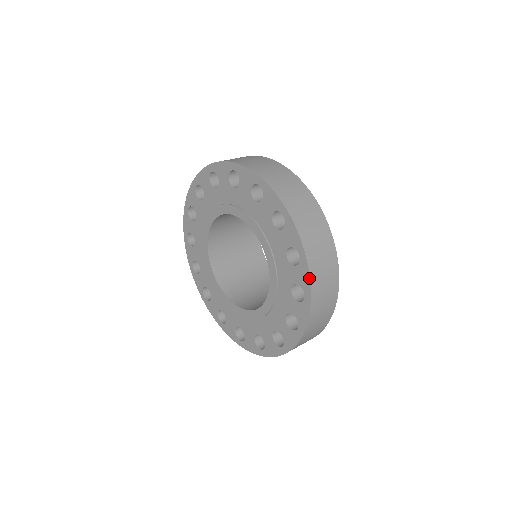
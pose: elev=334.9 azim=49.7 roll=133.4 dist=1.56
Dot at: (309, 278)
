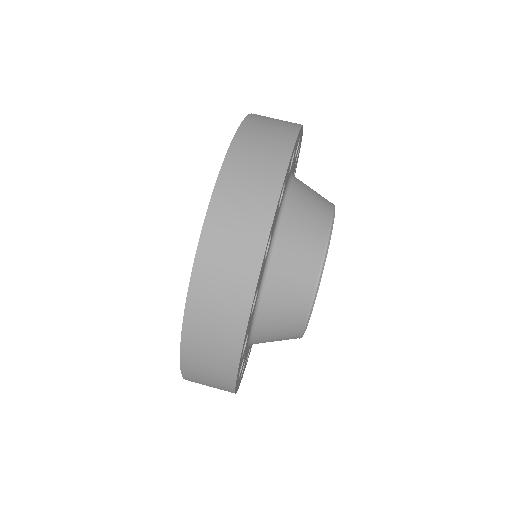
Dot at: (194, 263)
